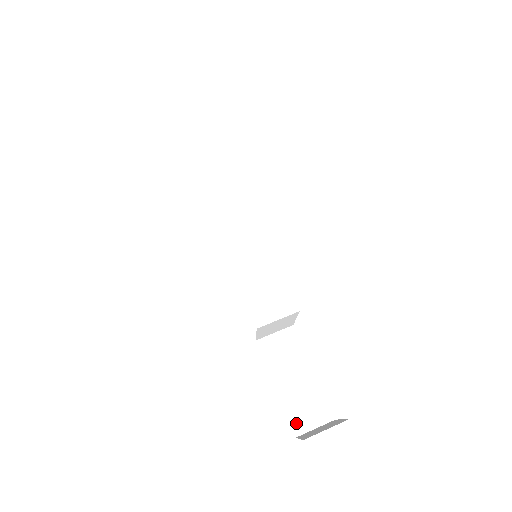
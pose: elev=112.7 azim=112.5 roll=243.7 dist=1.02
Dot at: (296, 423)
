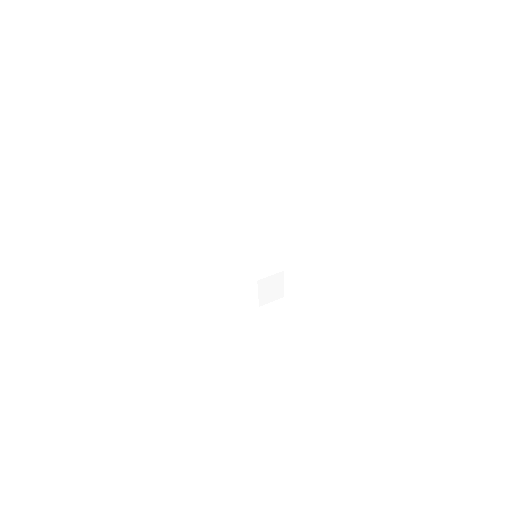
Dot at: (289, 350)
